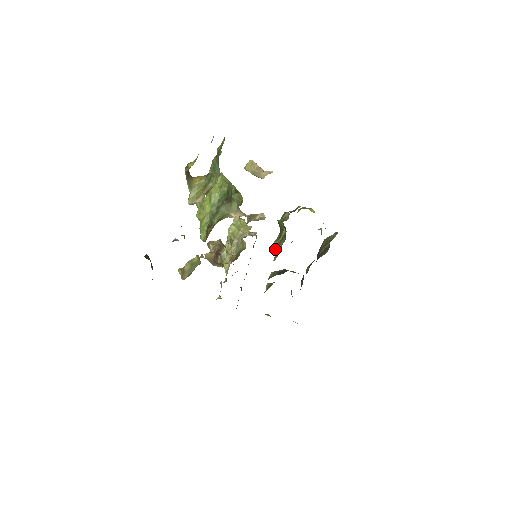
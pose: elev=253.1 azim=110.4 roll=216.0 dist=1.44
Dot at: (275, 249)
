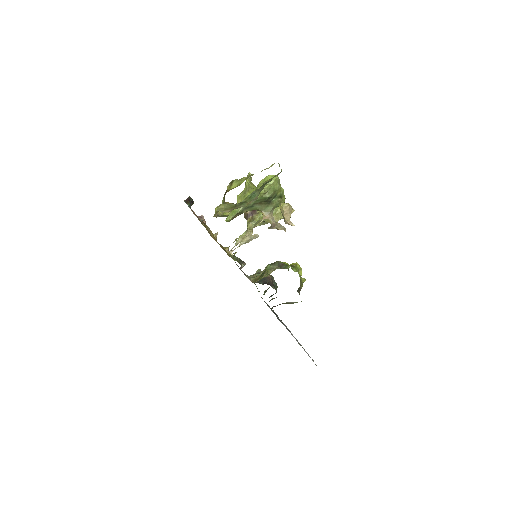
Dot at: occluded
